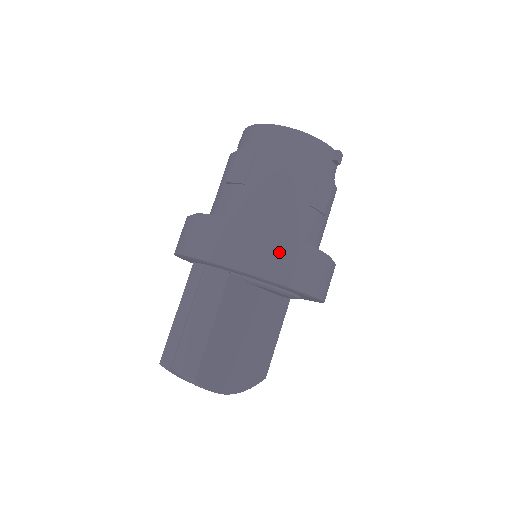
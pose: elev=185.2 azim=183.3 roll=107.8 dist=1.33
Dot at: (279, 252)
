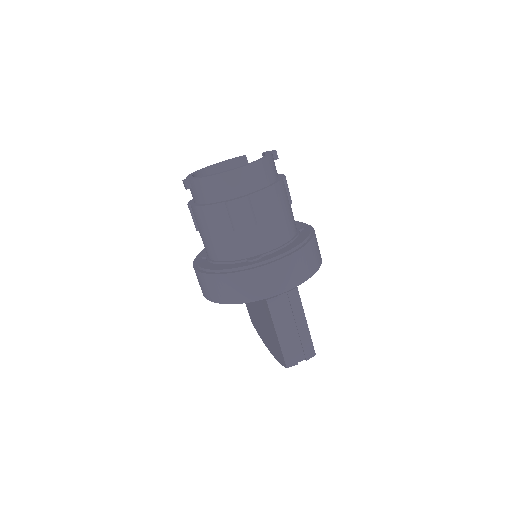
Dot at: (312, 252)
